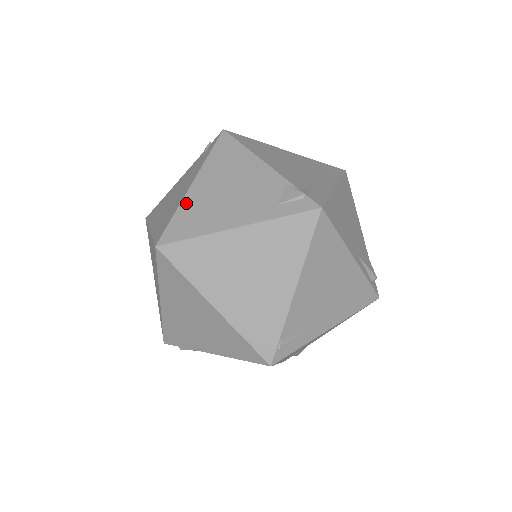
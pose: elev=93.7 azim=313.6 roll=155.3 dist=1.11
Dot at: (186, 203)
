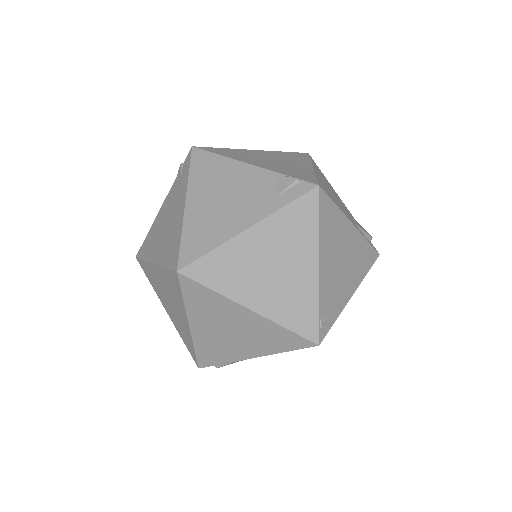
Dot at: (188, 223)
